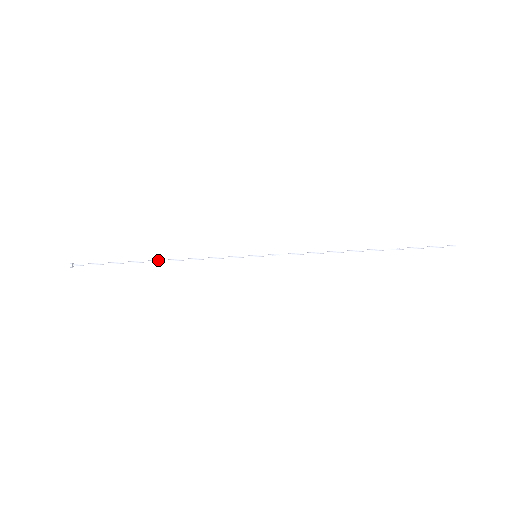
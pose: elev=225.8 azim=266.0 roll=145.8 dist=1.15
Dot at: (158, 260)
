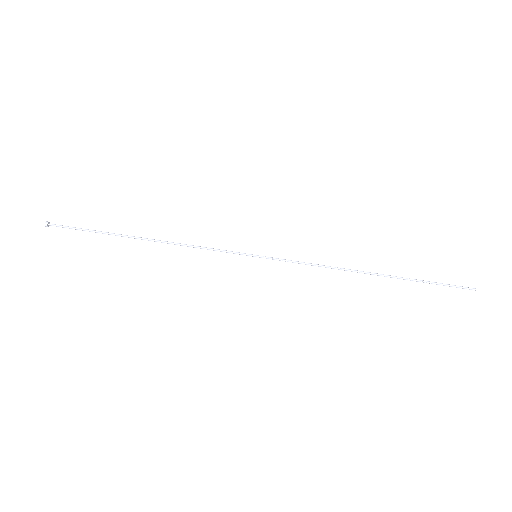
Dot at: (146, 238)
